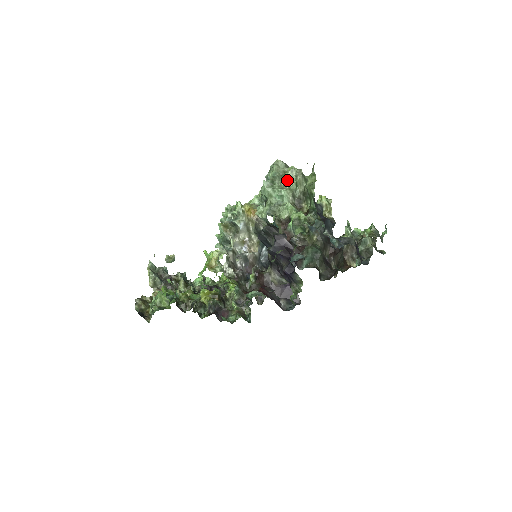
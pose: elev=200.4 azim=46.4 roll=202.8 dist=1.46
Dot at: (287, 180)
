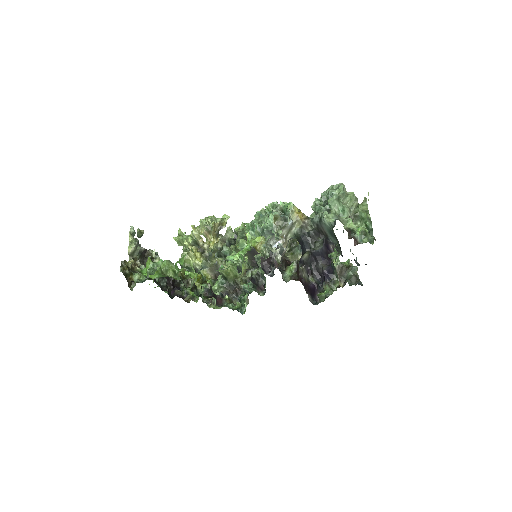
Dot at: (349, 201)
